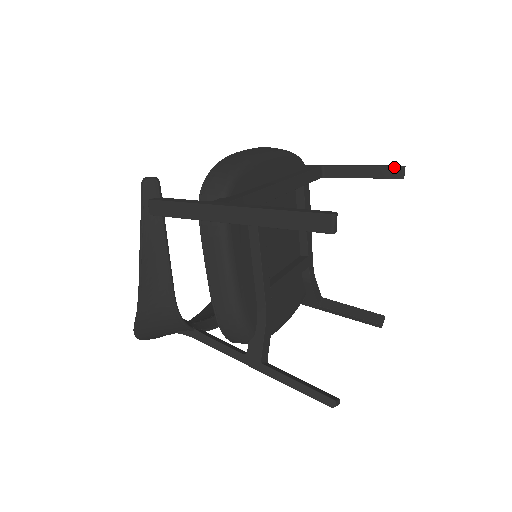
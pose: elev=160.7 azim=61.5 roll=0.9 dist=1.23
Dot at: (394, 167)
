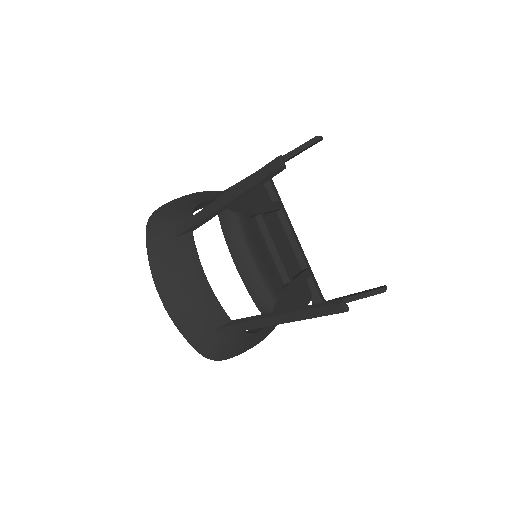
Dot at: (378, 287)
